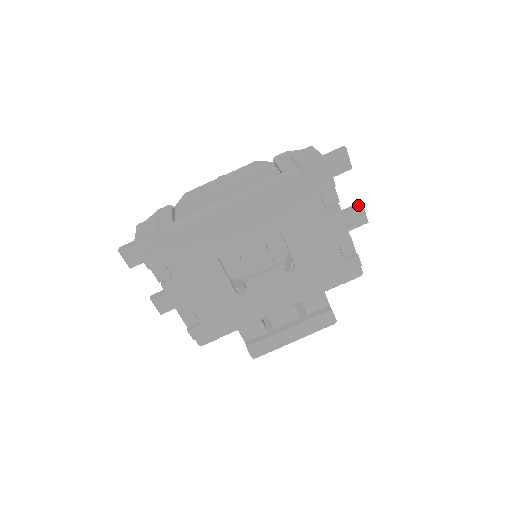
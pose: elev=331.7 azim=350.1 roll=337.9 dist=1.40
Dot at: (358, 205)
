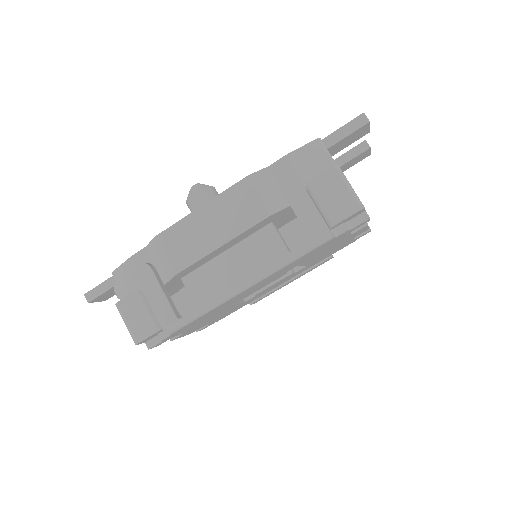
Dot at: (364, 148)
